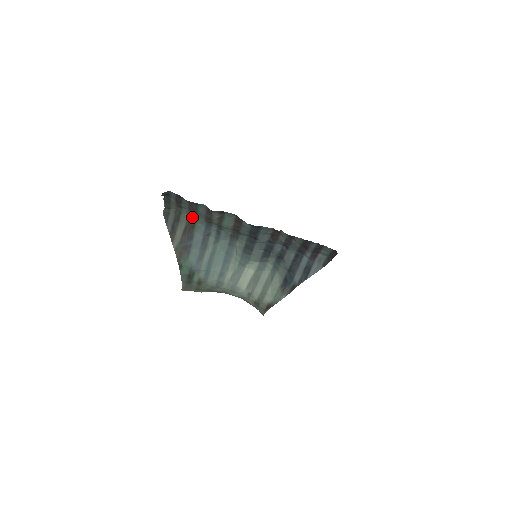
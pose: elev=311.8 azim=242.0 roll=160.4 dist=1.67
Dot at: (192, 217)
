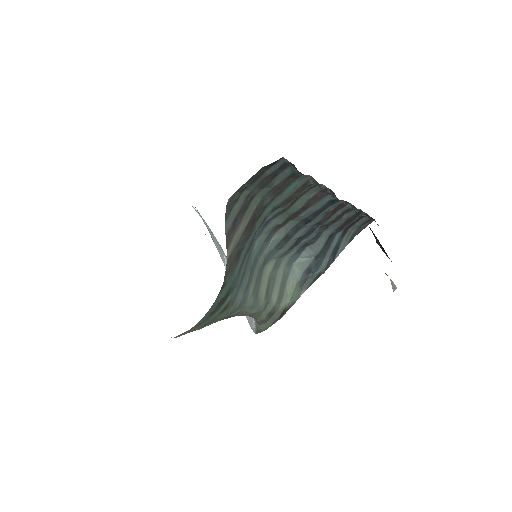
Dot at: (265, 201)
